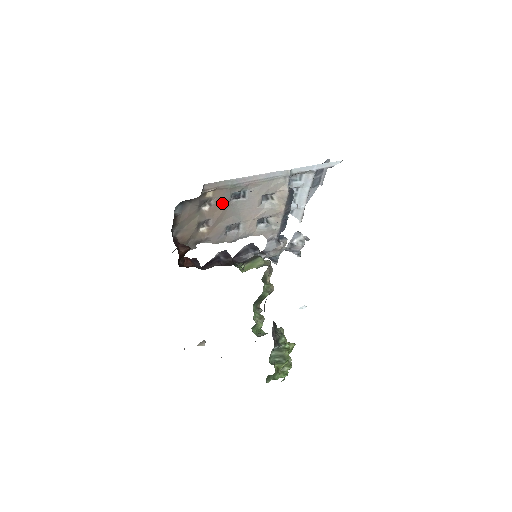
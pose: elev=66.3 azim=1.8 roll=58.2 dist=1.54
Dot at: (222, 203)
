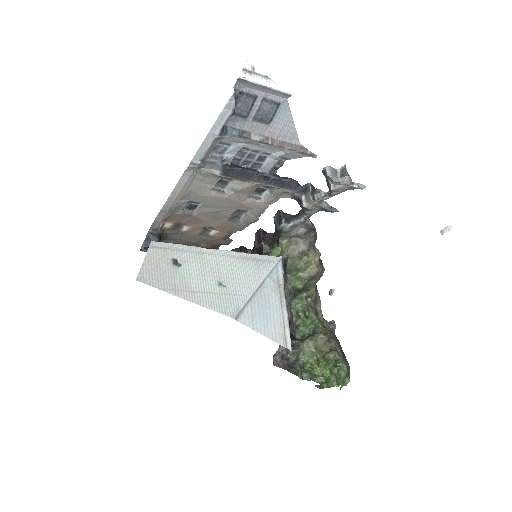
Dot at: (189, 218)
